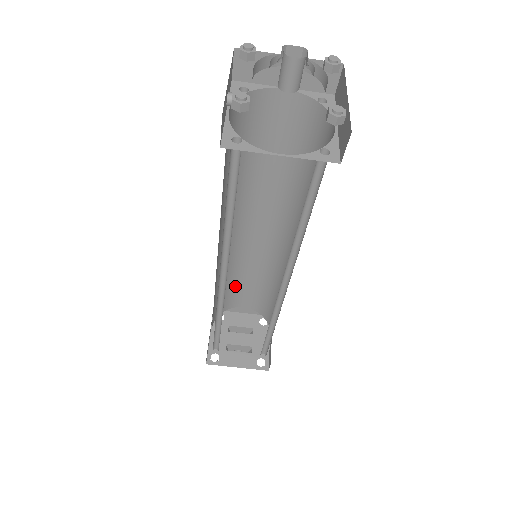
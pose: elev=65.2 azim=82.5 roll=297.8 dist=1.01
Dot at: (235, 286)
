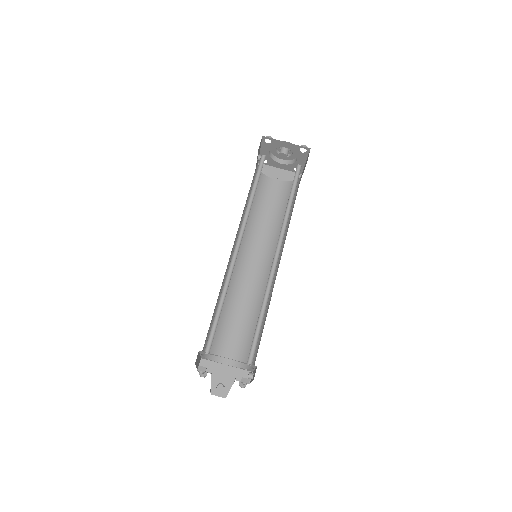
Dot at: (226, 328)
